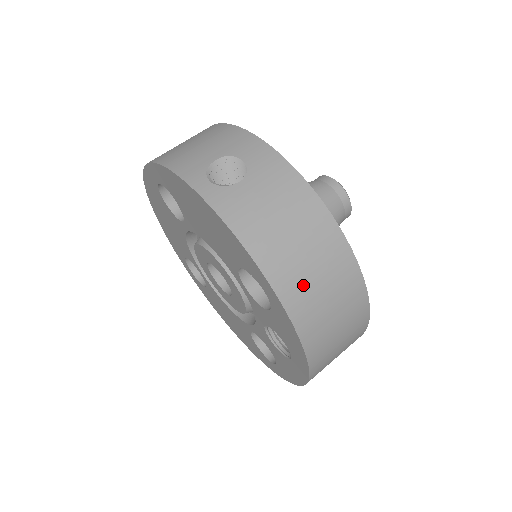
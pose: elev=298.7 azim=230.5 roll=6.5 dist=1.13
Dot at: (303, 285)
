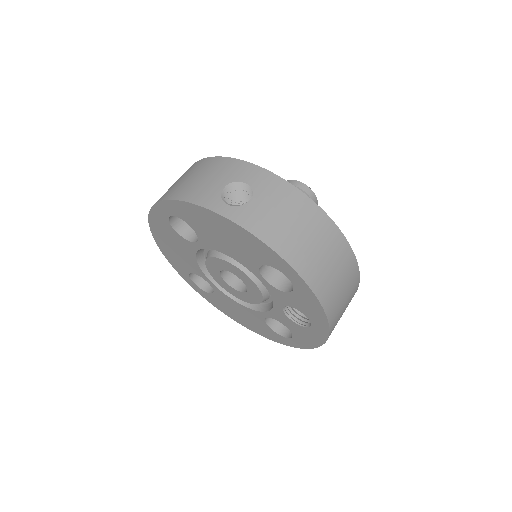
Dot at: (316, 265)
